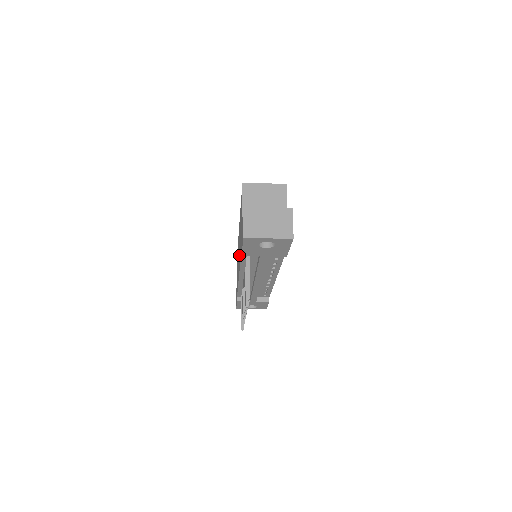
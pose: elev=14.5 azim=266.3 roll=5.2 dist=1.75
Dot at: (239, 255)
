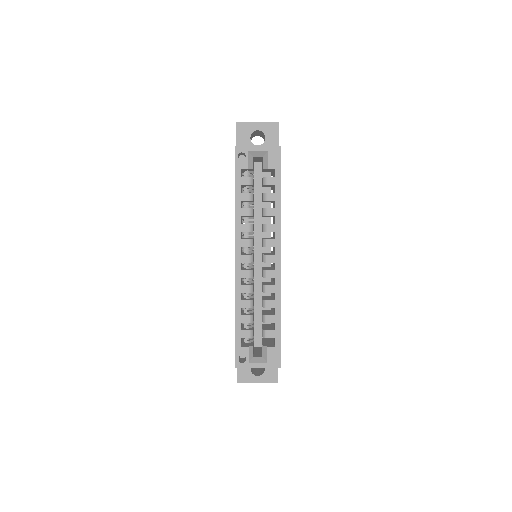
Dot at: occluded
